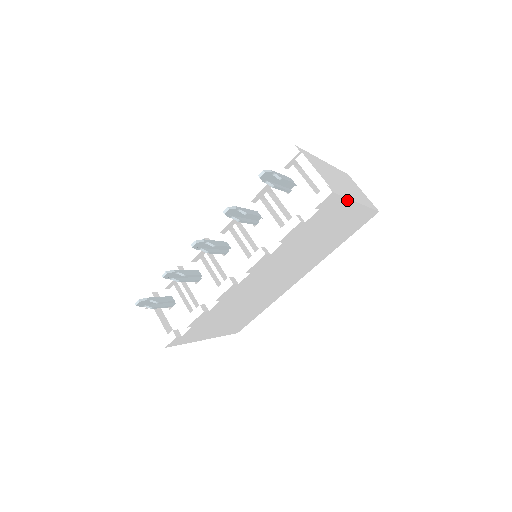
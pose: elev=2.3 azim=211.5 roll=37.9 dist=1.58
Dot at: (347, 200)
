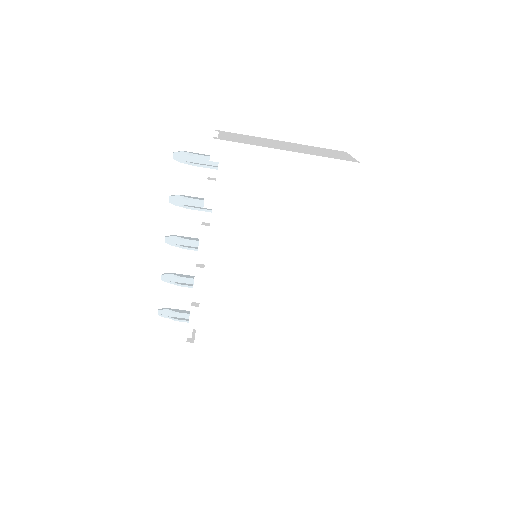
Dot at: (256, 148)
